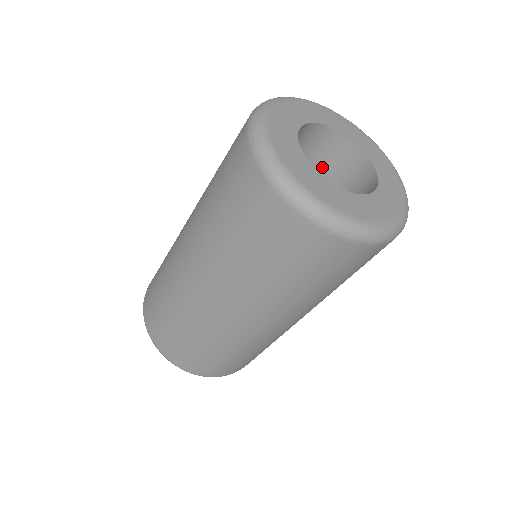
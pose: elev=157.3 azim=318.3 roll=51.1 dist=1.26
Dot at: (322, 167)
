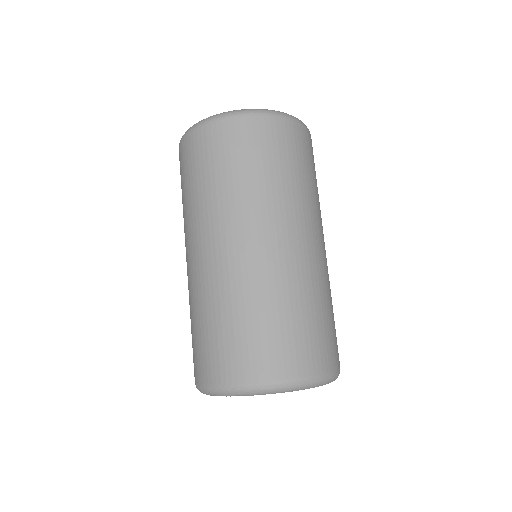
Dot at: occluded
